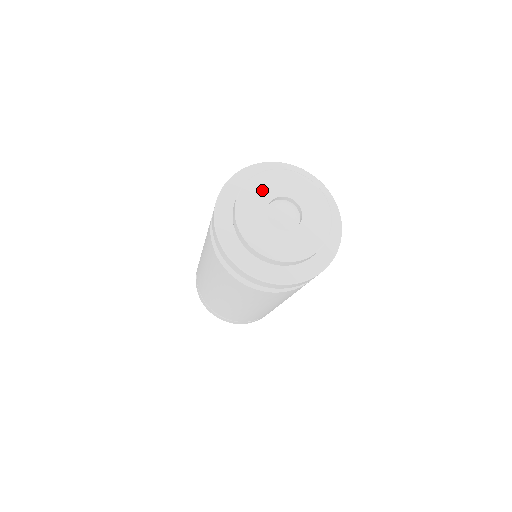
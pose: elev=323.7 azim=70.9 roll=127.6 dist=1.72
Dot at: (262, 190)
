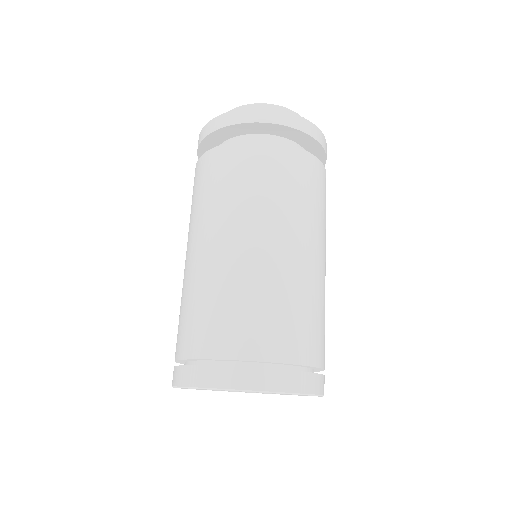
Dot at: occluded
